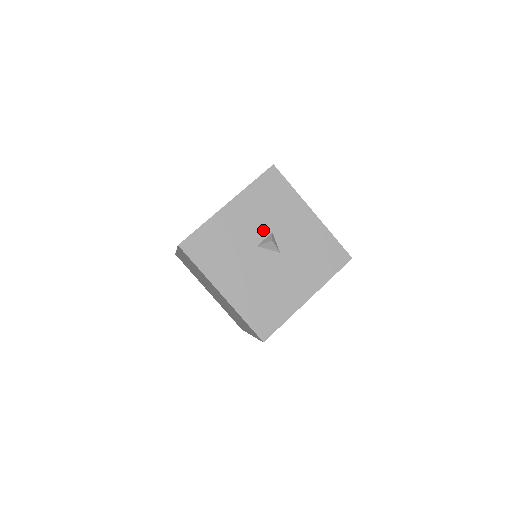
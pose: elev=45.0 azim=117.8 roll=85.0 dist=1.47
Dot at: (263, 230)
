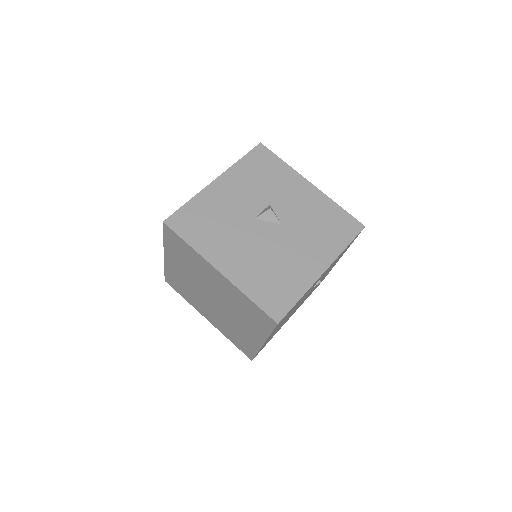
Dot at: (259, 203)
